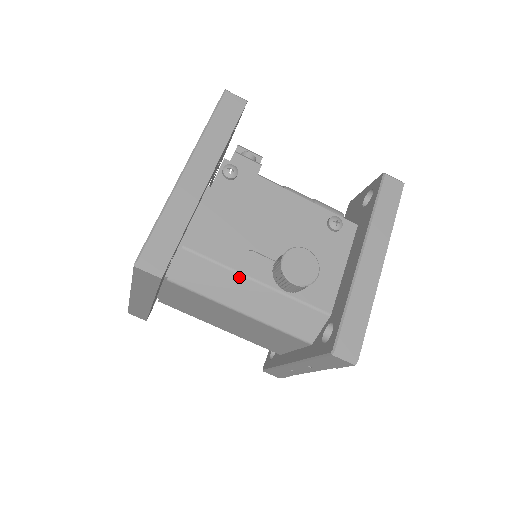
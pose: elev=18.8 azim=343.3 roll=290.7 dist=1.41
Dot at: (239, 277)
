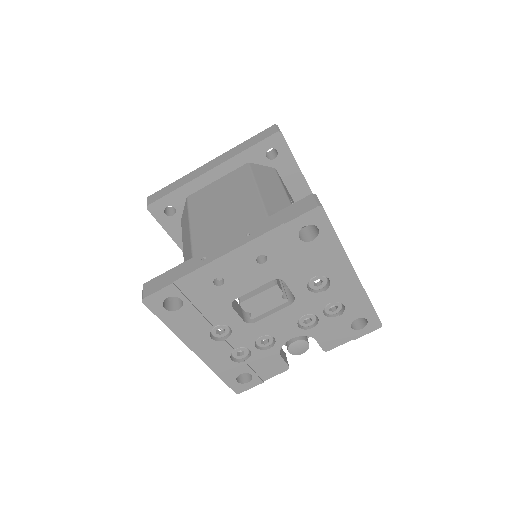
Dot at: (282, 189)
